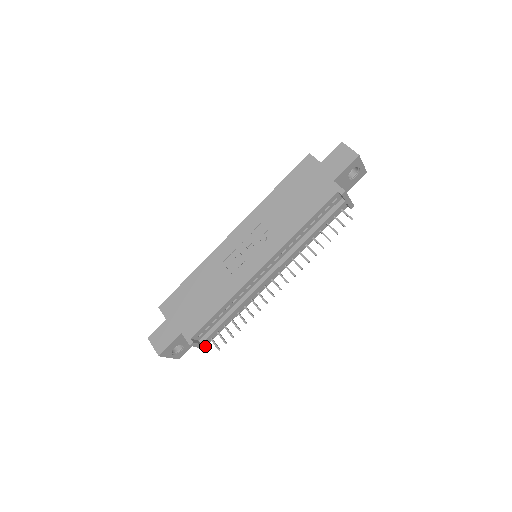
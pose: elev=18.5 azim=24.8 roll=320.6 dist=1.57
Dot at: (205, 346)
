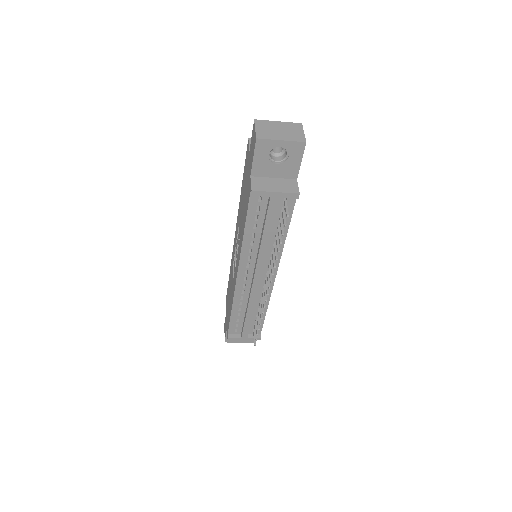
Dot at: (250, 338)
